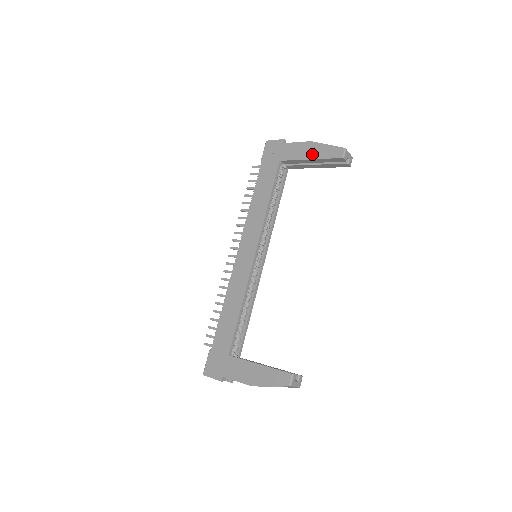
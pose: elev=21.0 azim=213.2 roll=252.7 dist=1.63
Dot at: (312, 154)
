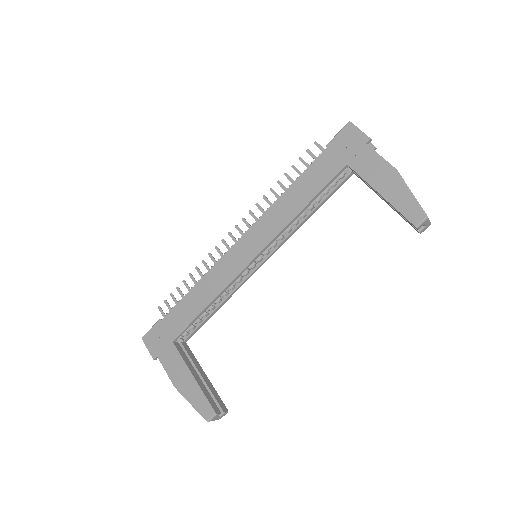
Dot at: (387, 189)
